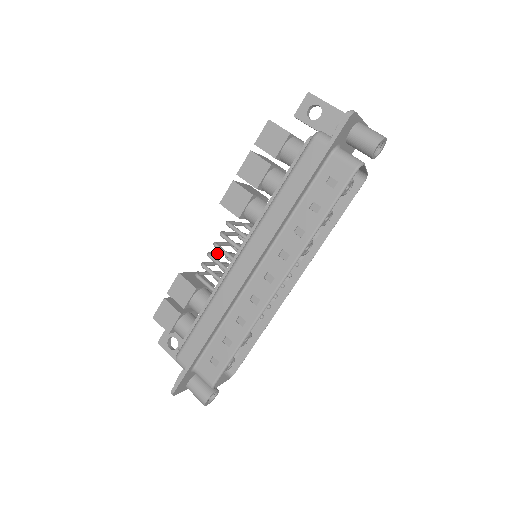
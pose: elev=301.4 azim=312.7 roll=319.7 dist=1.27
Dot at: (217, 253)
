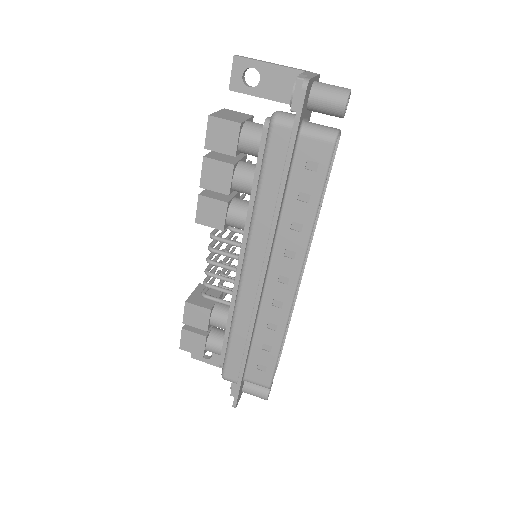
Dot at: occluded
